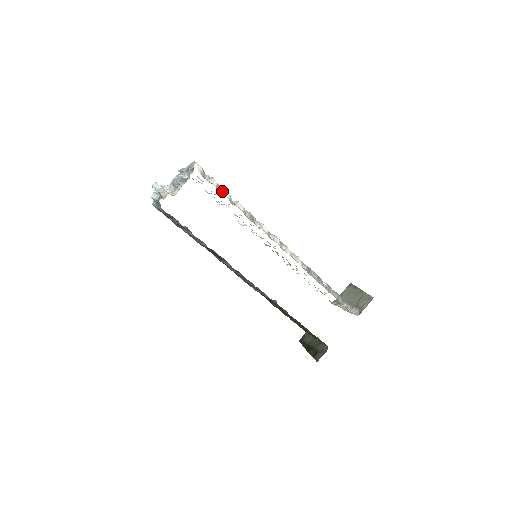
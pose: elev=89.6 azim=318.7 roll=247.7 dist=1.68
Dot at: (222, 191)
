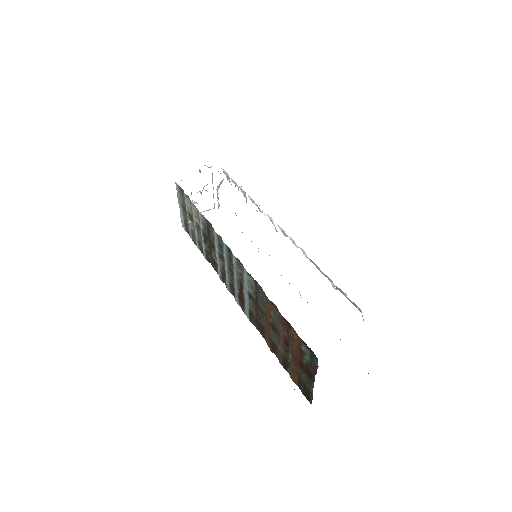
Dot at: occluded
